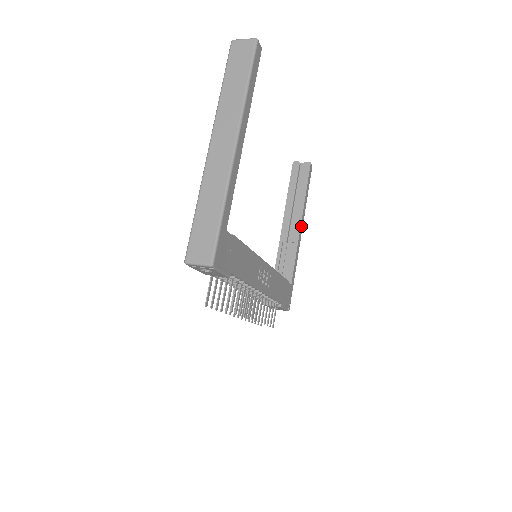
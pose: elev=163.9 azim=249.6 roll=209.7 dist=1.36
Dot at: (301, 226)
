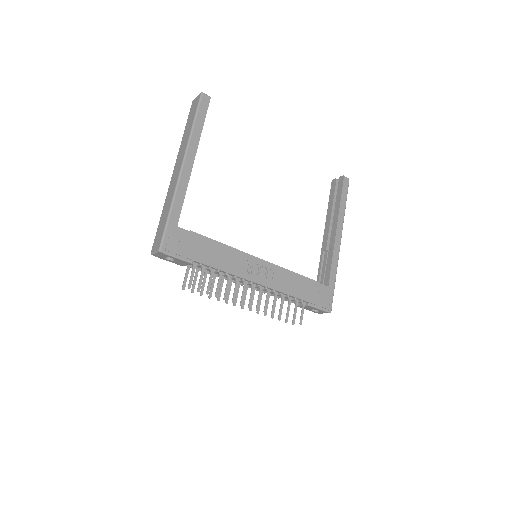
Dot at: (338, 233)
